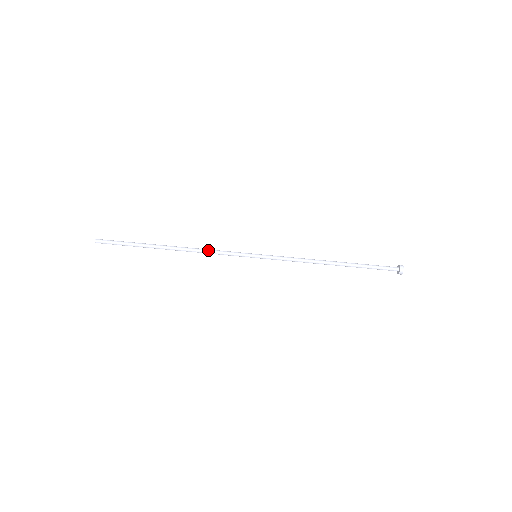
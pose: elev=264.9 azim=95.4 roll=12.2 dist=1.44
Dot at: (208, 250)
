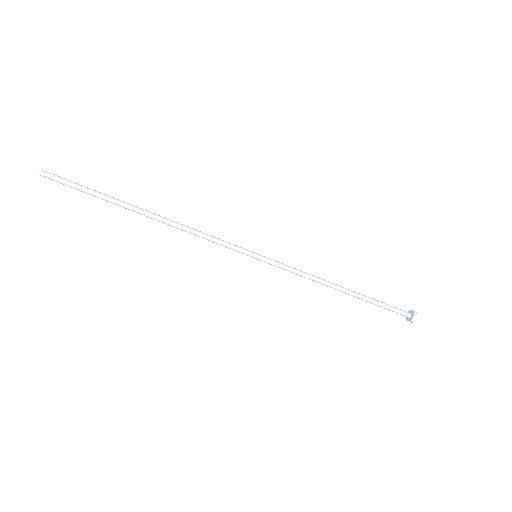
Dot at: (198, 231)
